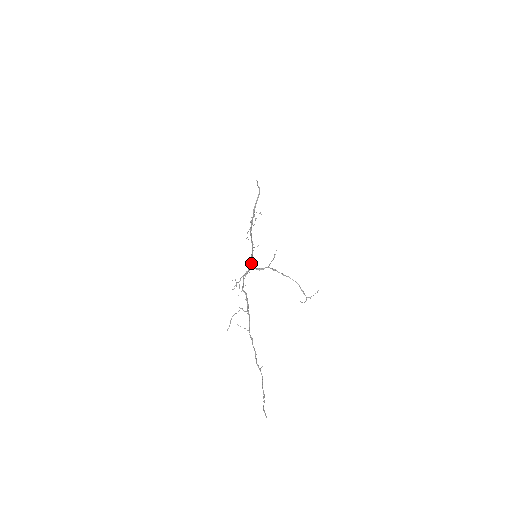
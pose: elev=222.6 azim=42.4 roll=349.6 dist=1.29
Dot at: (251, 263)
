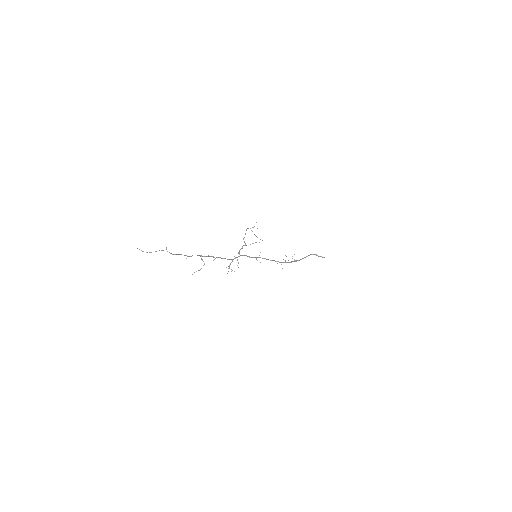
Dot at: (242, 255)
